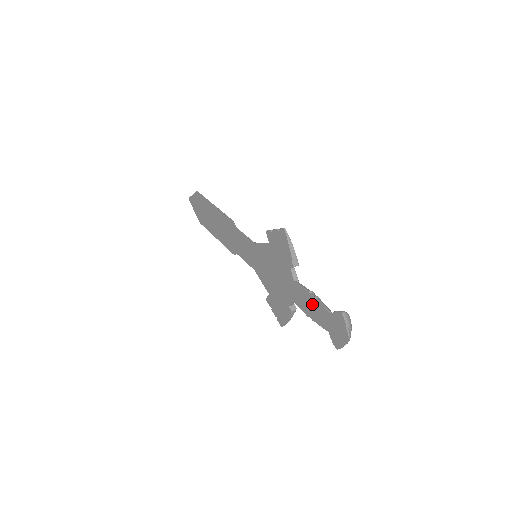
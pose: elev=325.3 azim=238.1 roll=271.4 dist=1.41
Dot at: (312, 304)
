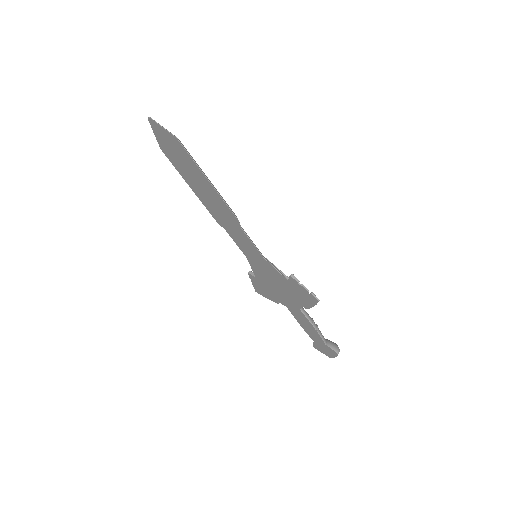
Dot at: (310, 328)
